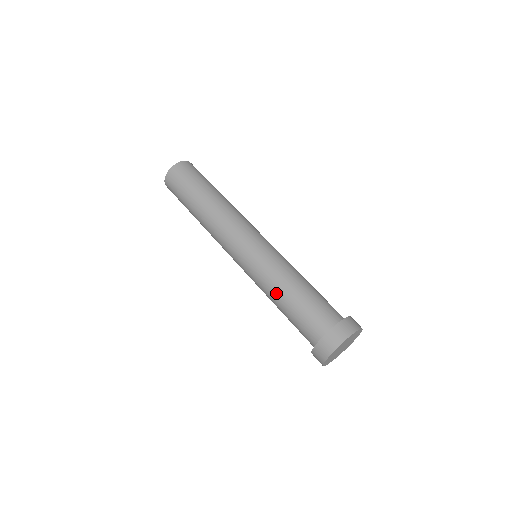
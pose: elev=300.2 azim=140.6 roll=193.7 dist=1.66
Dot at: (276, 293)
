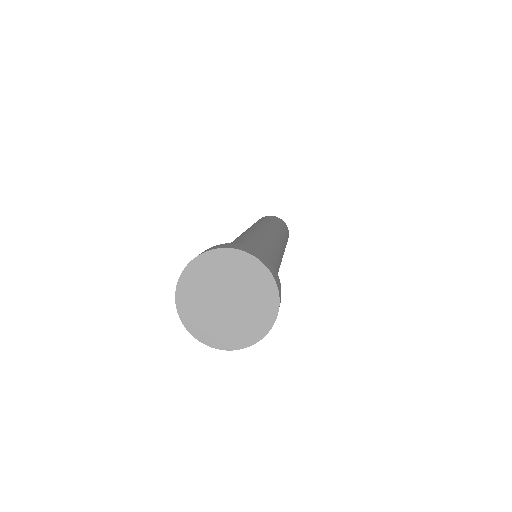
Dot at: occluded
